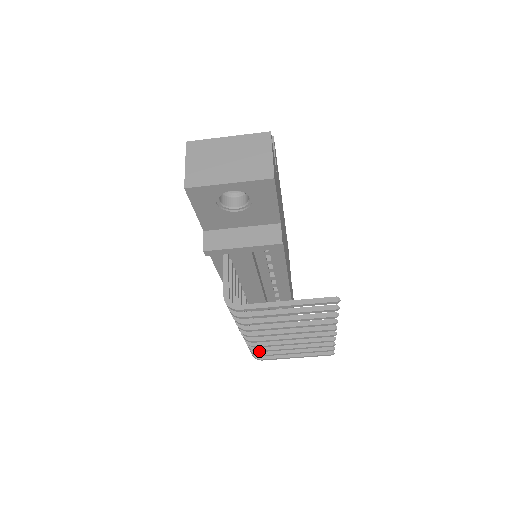
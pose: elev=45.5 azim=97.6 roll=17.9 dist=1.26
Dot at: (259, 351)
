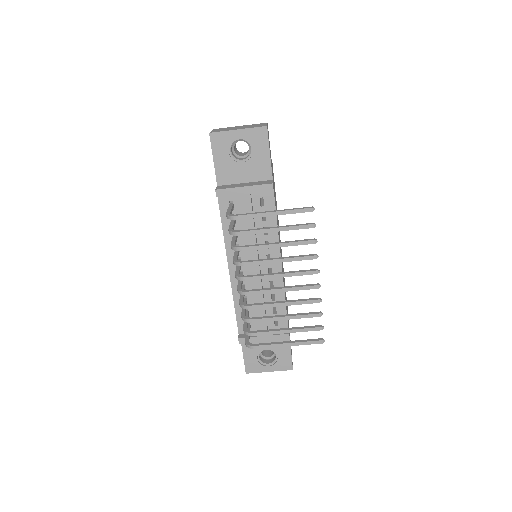
Dot at: (253, 320)
